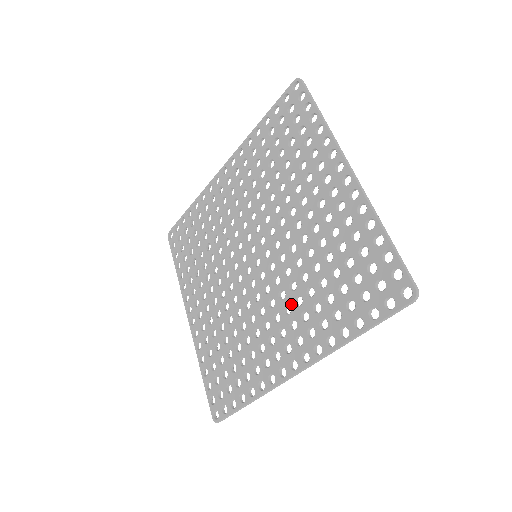
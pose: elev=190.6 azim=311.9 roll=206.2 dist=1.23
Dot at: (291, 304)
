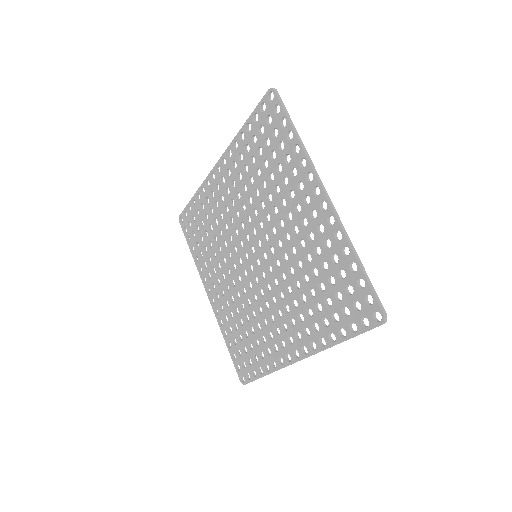
Dot at: (289, 305)
